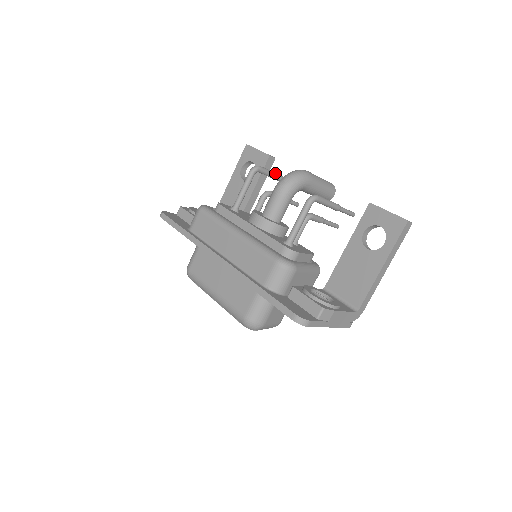
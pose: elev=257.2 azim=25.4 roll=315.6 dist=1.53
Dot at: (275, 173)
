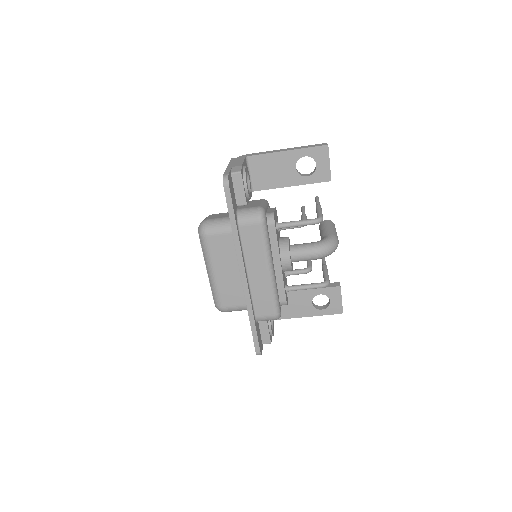
Dot at: occluded
